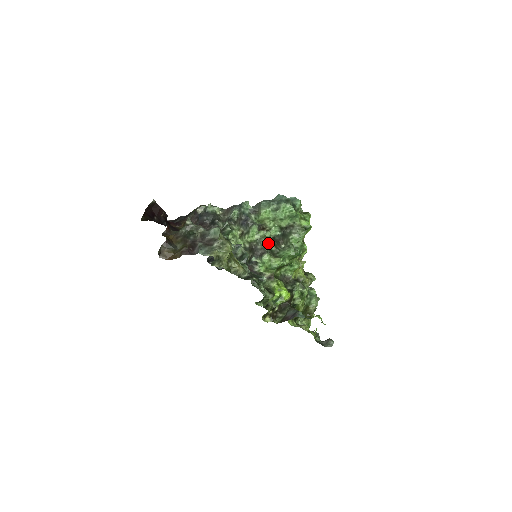
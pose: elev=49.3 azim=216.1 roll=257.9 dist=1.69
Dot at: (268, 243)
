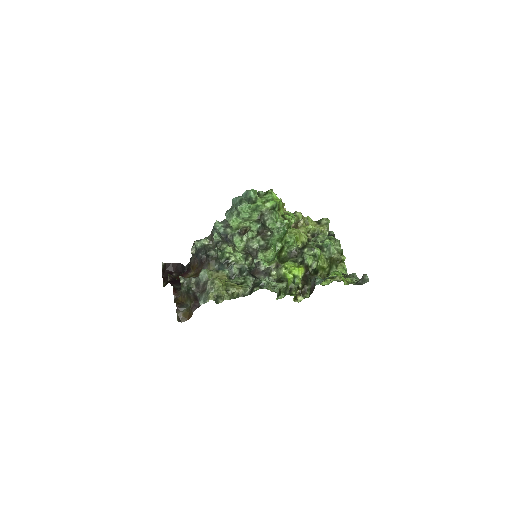
Dot at: (254, 243)
